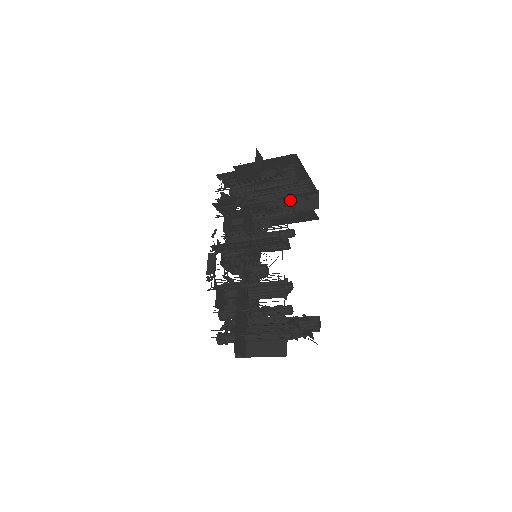
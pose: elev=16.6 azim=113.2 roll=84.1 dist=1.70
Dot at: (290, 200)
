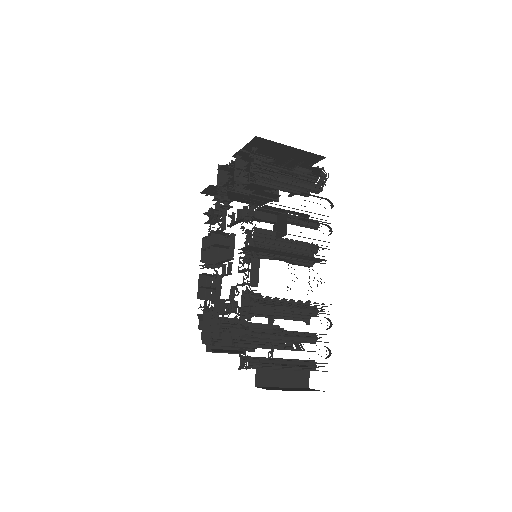
Dot at: occluded
